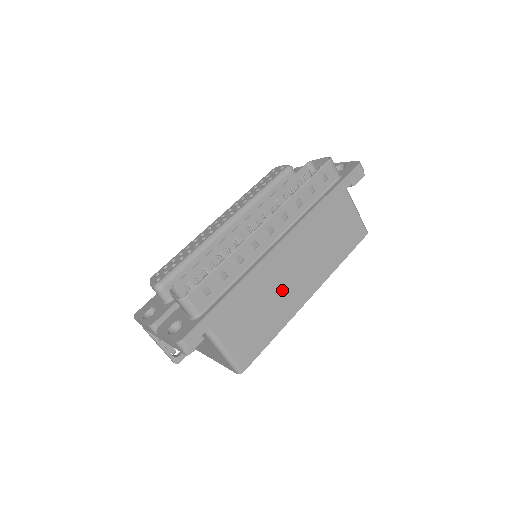
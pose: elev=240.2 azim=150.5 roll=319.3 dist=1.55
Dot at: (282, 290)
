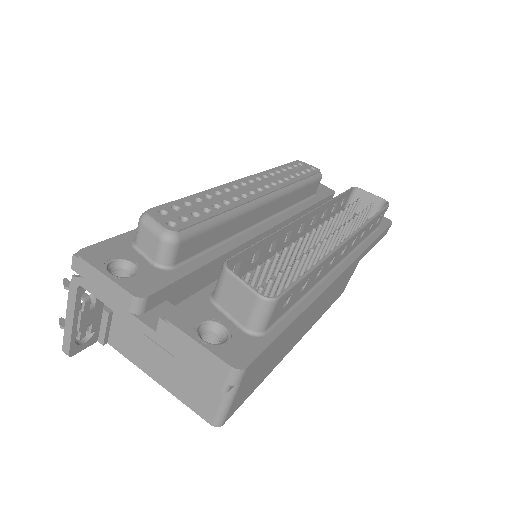
Dot at: (299, 326)
